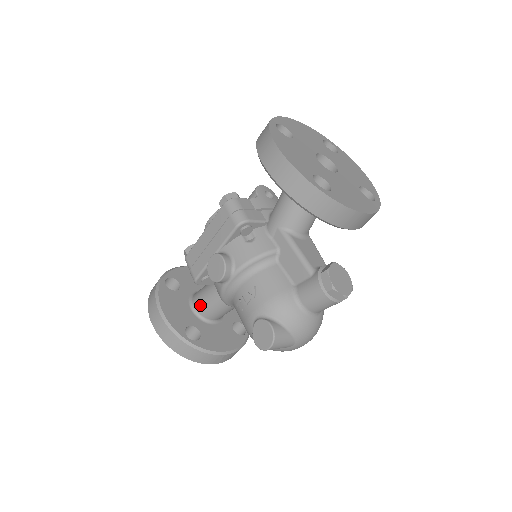
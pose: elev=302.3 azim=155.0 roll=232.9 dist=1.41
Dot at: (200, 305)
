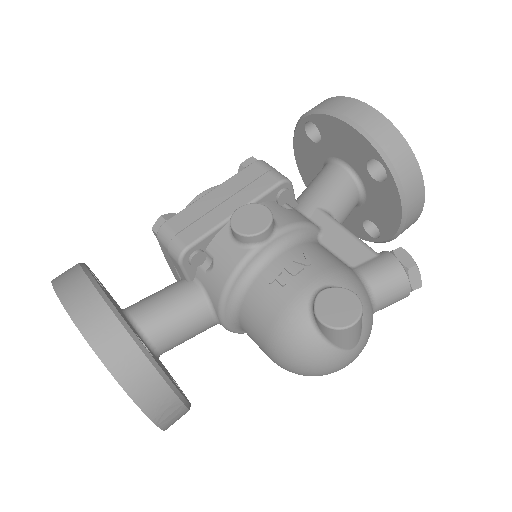
Dot at: (149, 314)
